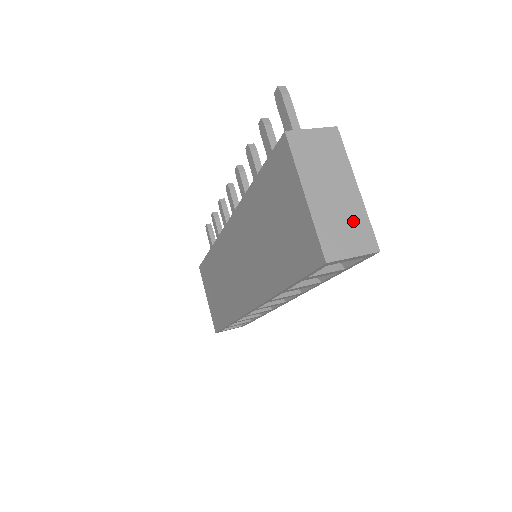
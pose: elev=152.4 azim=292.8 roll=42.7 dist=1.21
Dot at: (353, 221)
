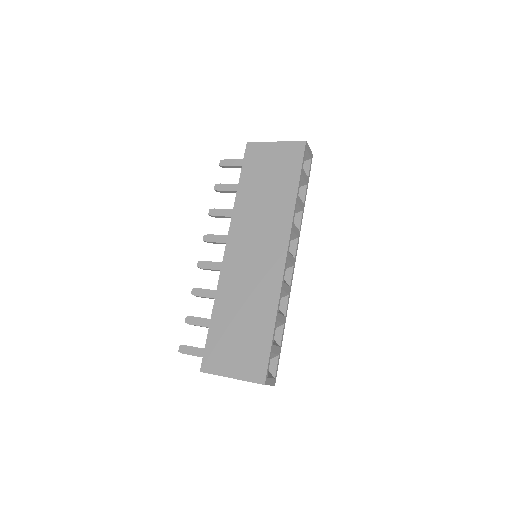
Dot at: occluded
